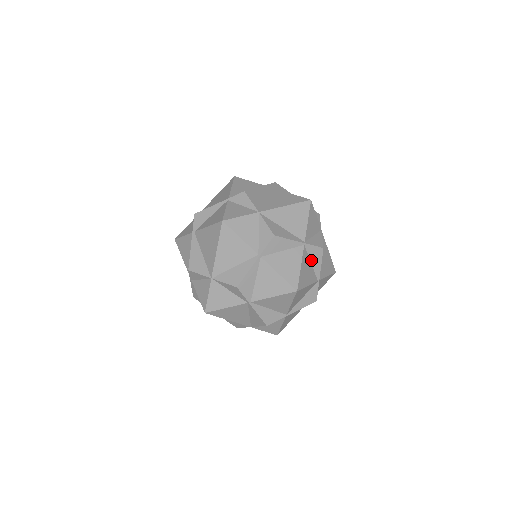
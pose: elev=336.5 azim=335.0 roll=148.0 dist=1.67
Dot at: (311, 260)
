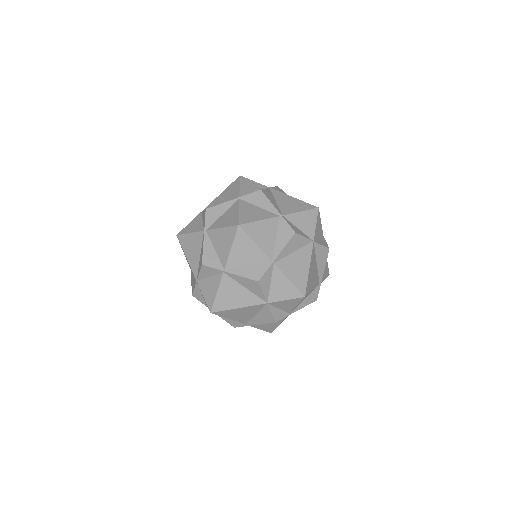
Dot at: (257, 205)
